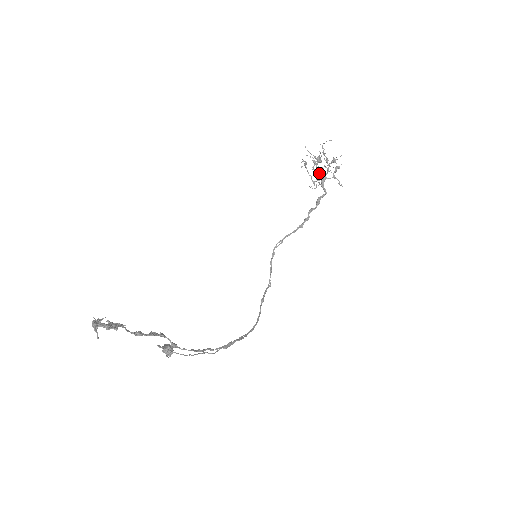
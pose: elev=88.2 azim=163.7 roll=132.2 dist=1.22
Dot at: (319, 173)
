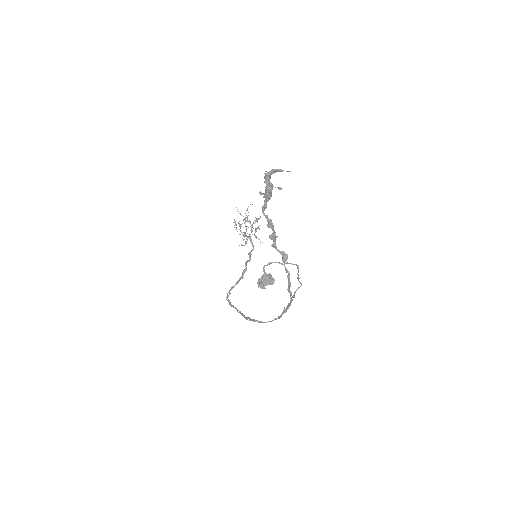
Dot at: (244, 234)
